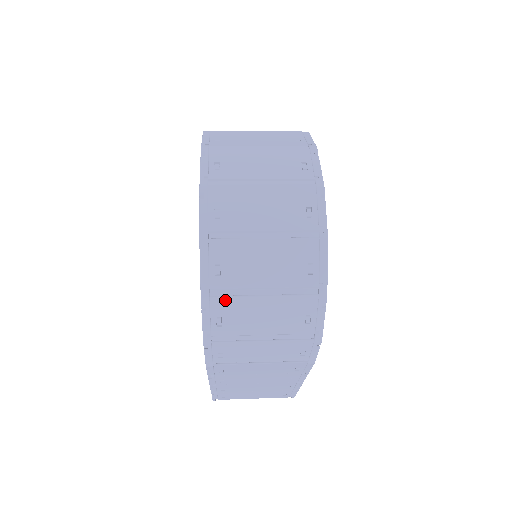
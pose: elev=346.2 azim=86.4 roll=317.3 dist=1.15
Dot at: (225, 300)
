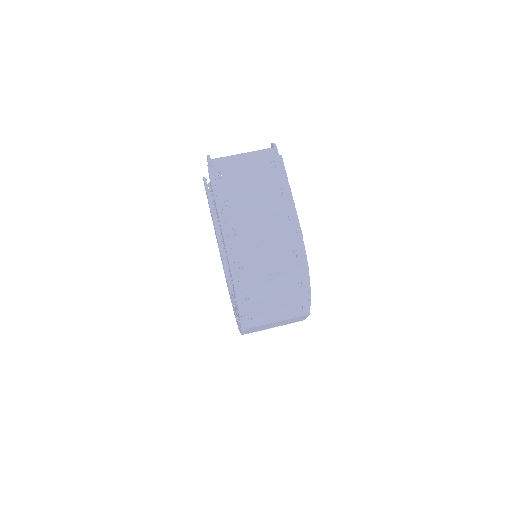
Dot at: occluded
